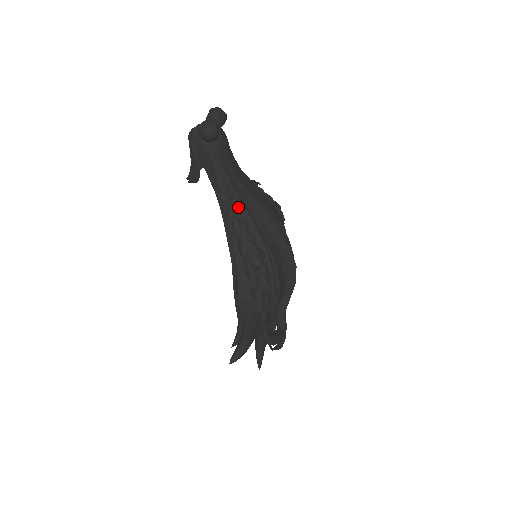
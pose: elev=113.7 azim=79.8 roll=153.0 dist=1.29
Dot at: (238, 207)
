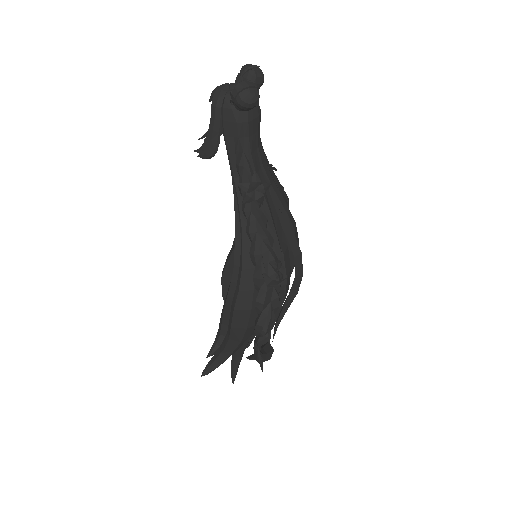
Dot at: (260, 200)
